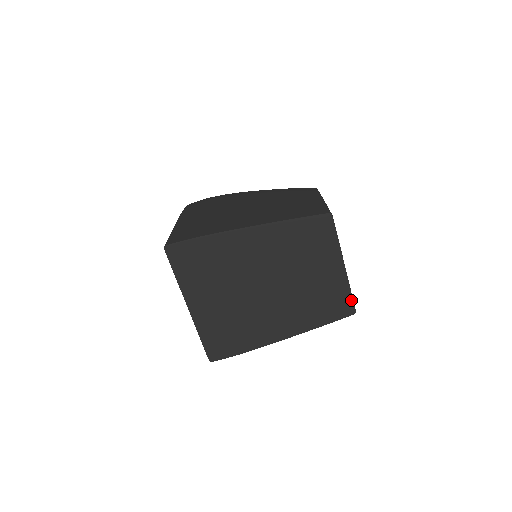
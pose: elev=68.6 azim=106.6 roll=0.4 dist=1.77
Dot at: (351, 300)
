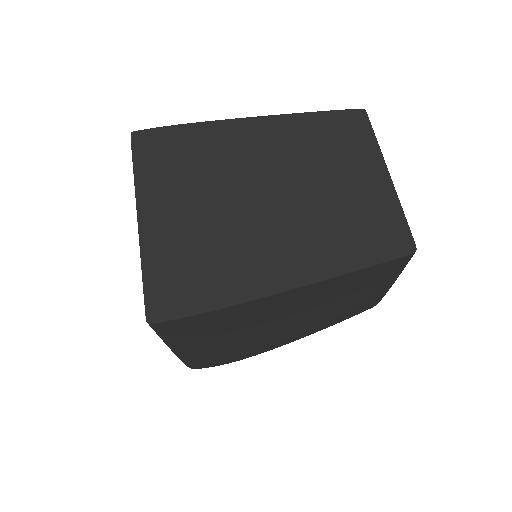
Dot at: (406, 228)
